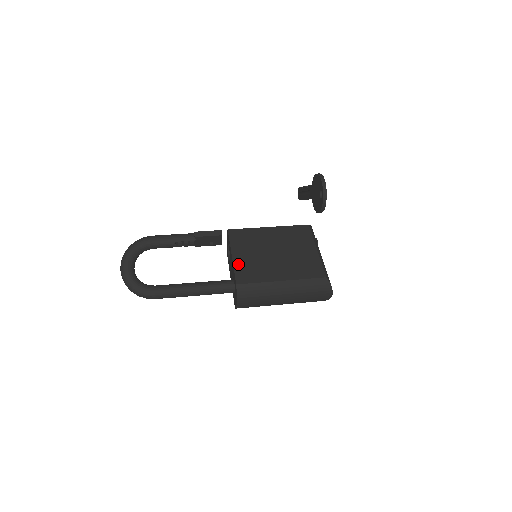
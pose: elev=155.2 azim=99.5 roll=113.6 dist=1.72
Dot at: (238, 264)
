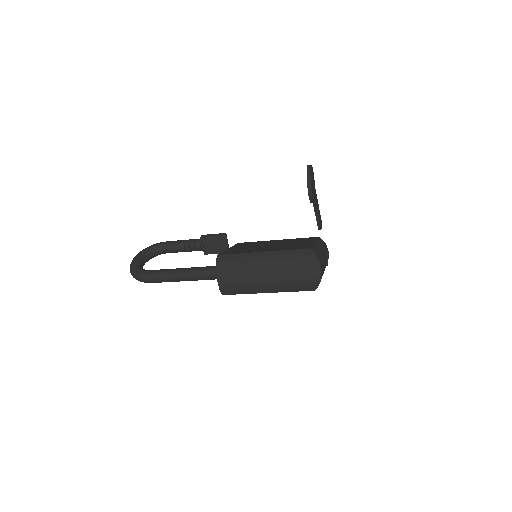
Dot at: (229, 250)
